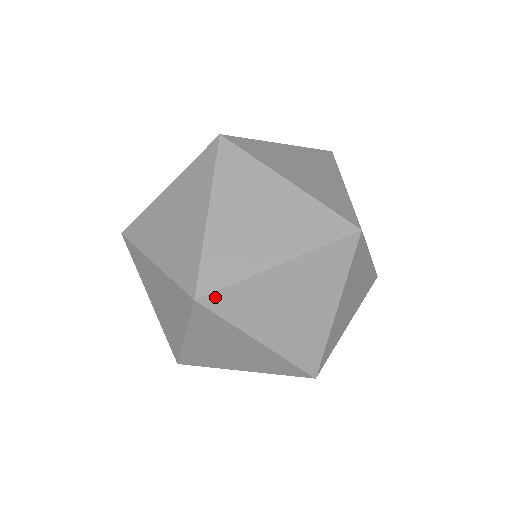
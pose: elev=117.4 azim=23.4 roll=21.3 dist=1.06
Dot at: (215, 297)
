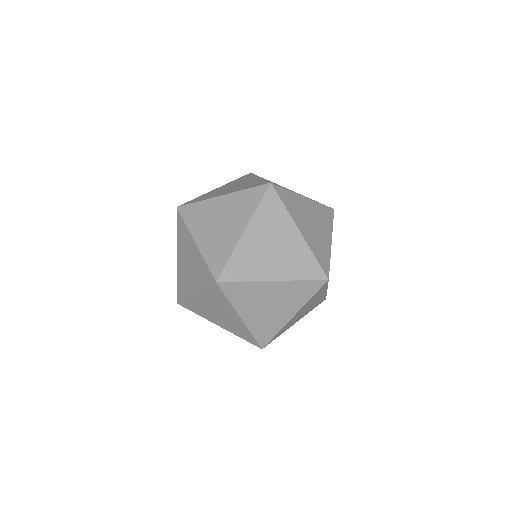
Dot at: occluded
